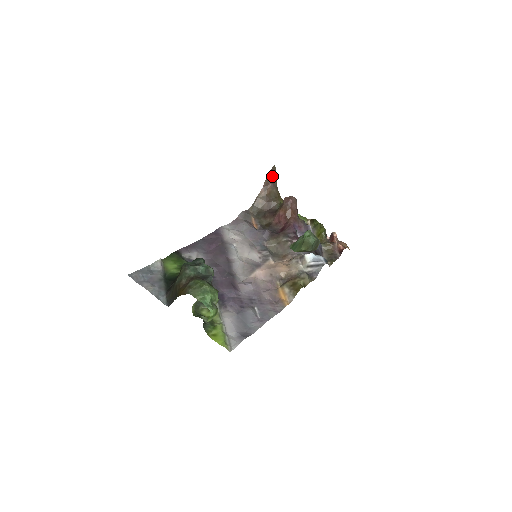
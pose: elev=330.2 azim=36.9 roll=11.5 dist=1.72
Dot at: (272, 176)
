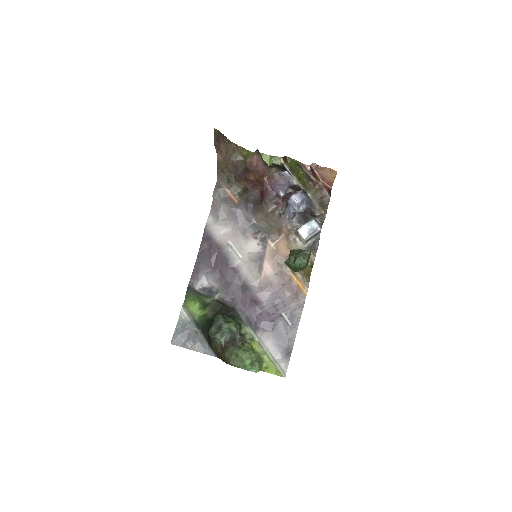
Dot at: (219, 139)
